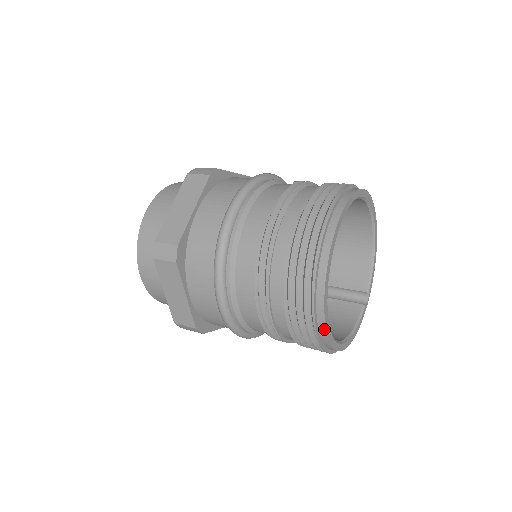
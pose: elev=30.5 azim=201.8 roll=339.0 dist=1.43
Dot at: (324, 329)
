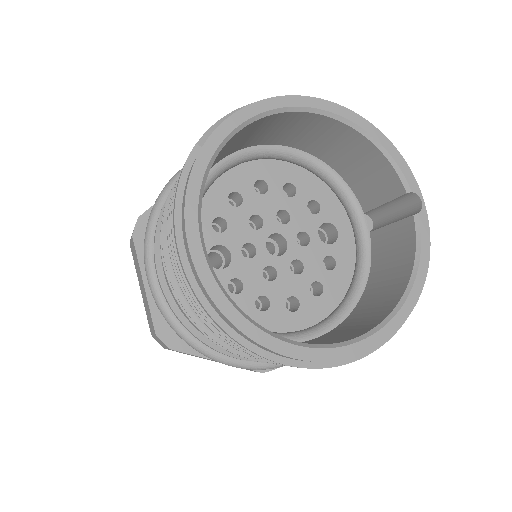
Dot at: (306, 361)
